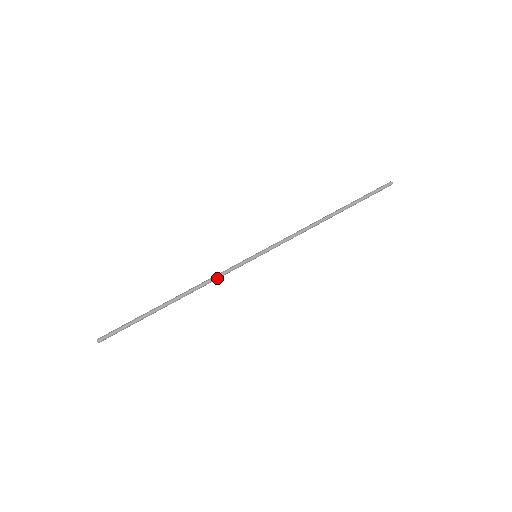
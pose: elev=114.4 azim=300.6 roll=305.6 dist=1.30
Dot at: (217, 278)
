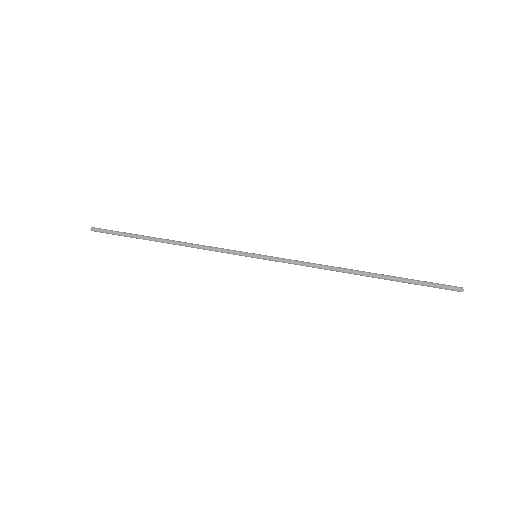
Dot at: (208, 249)
